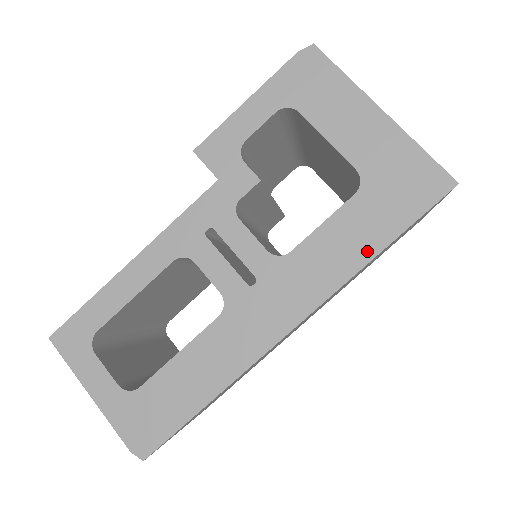
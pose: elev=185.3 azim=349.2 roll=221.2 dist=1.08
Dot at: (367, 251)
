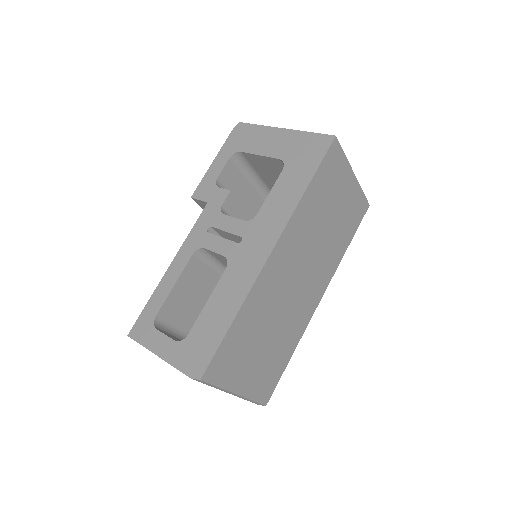
Dot at: (299, 191)
